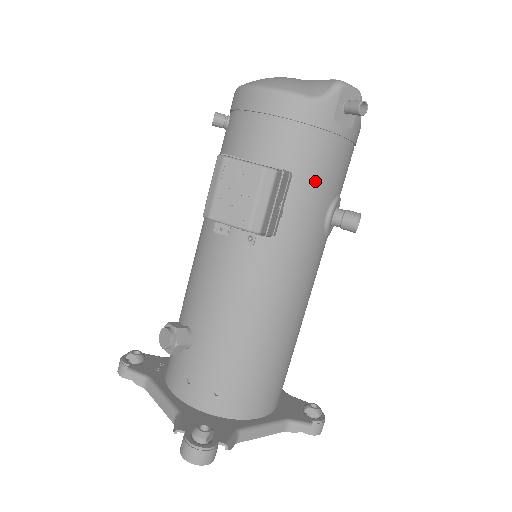
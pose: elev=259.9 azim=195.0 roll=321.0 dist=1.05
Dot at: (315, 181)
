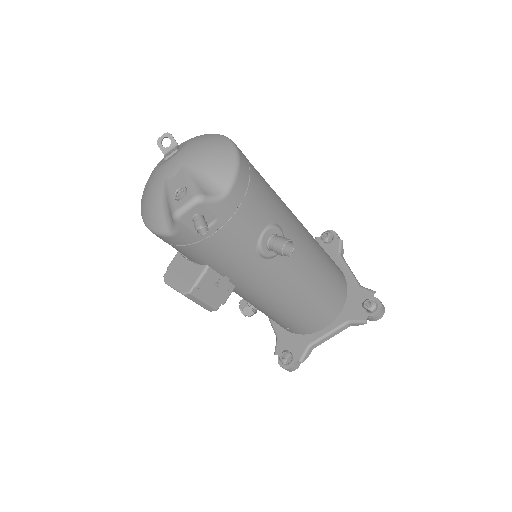
Dot at: (227, 258)
